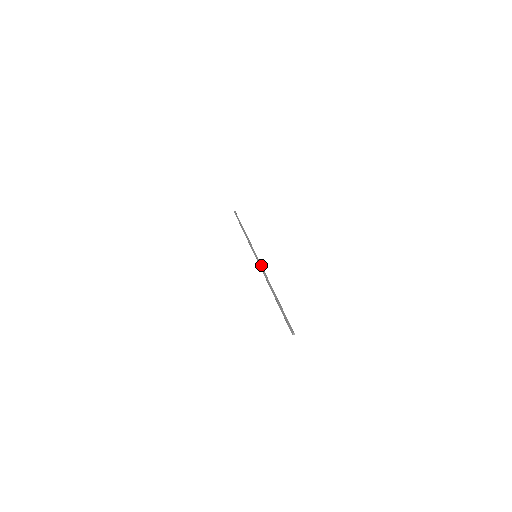
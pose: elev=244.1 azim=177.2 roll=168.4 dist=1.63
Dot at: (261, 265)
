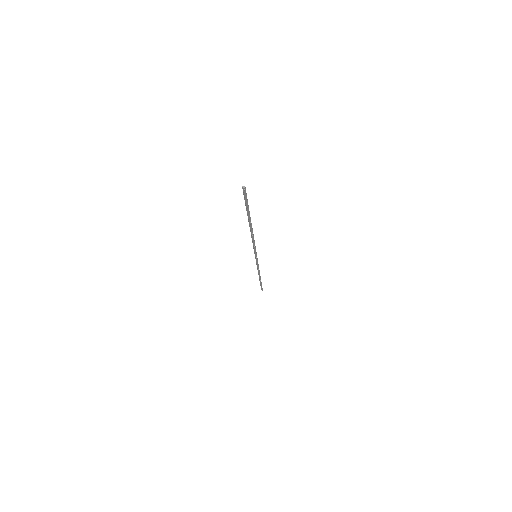
Dot at: (254, 246)
